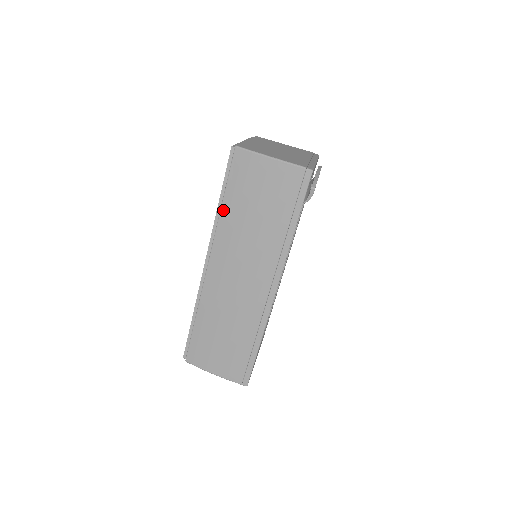
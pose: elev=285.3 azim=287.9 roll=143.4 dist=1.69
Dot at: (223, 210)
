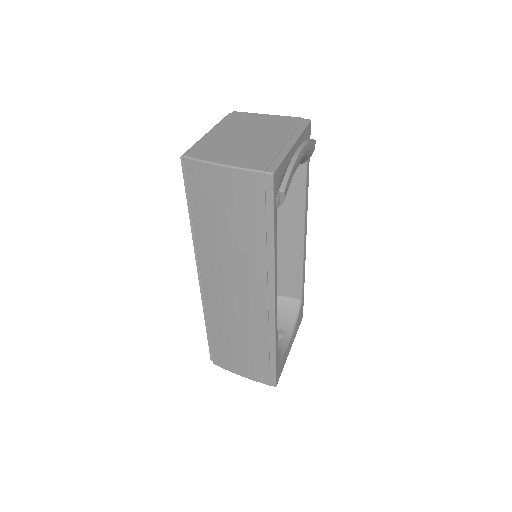
Dot at: (195, 225)
